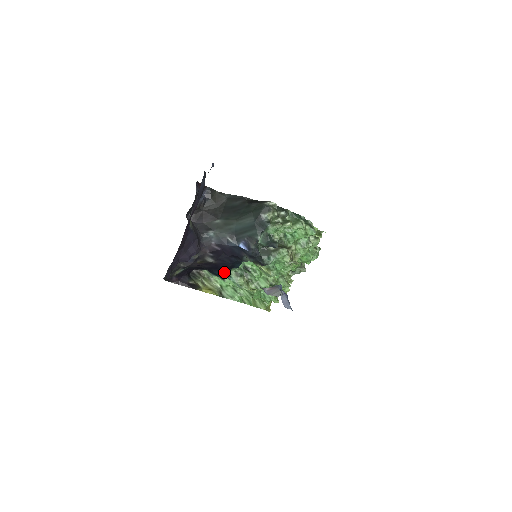
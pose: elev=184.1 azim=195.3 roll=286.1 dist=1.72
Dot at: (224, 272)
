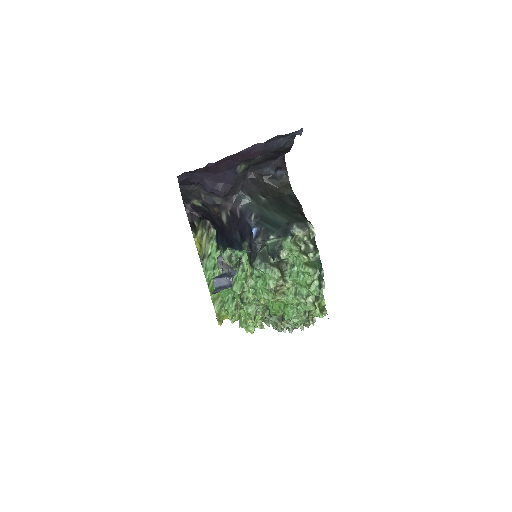
Dot at: (223, 243)
